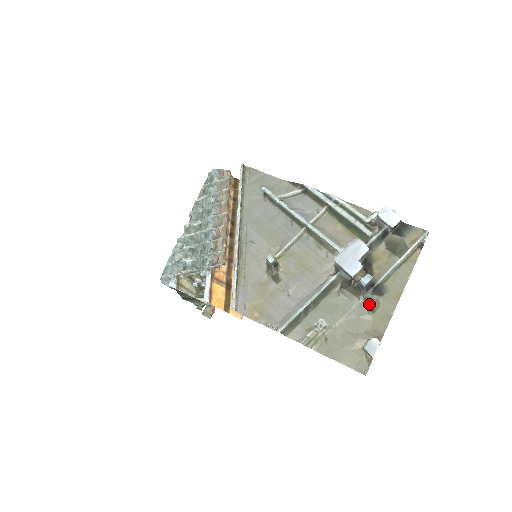
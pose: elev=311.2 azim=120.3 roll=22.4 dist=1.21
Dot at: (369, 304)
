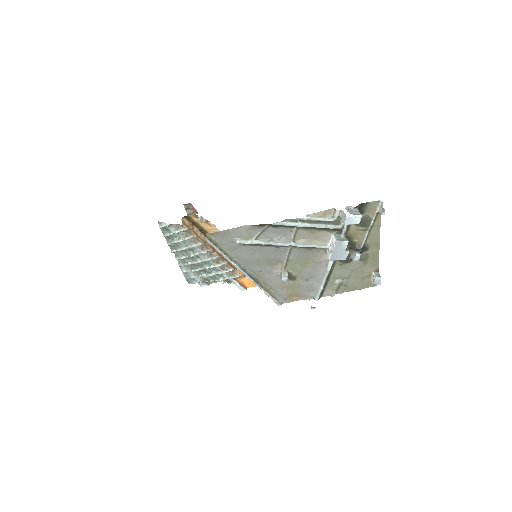
Dot at: (362, 259)
